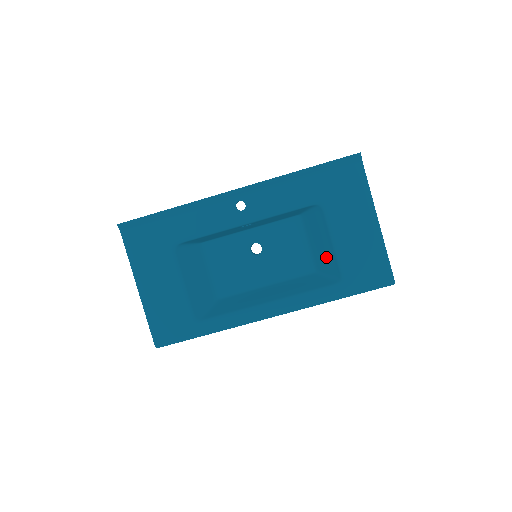
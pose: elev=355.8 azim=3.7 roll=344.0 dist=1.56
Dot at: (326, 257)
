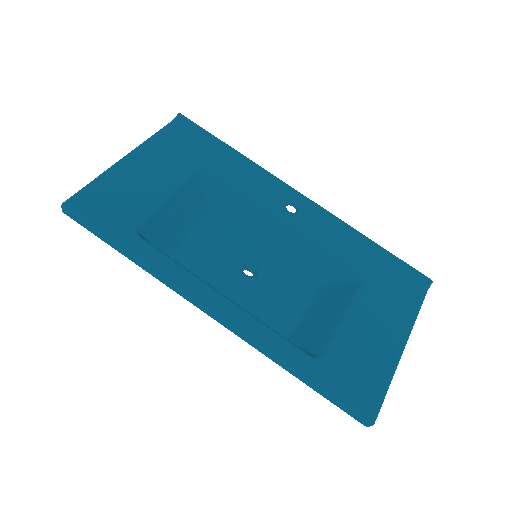
Dot at: (319, 330)
